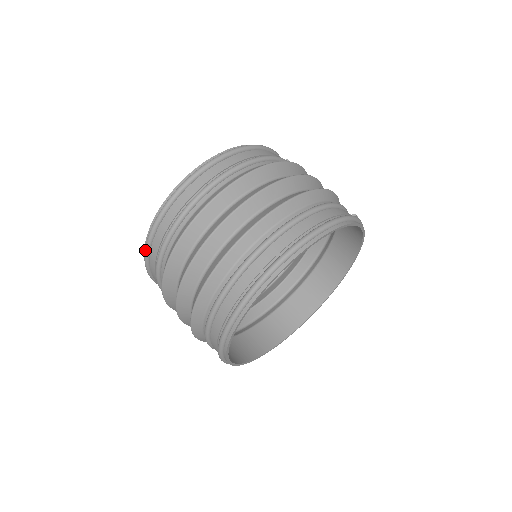
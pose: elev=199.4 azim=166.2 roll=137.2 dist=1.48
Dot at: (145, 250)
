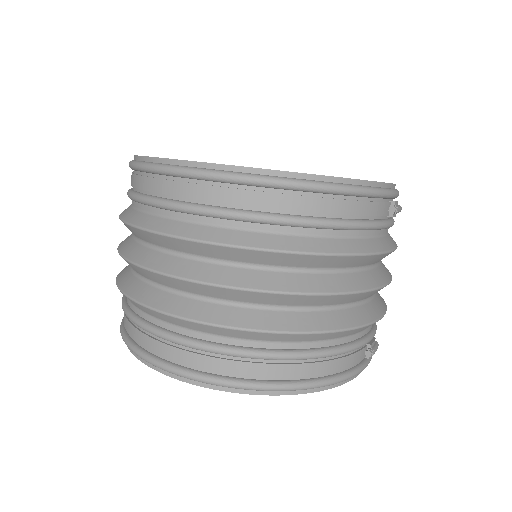
Dot at: occluded
